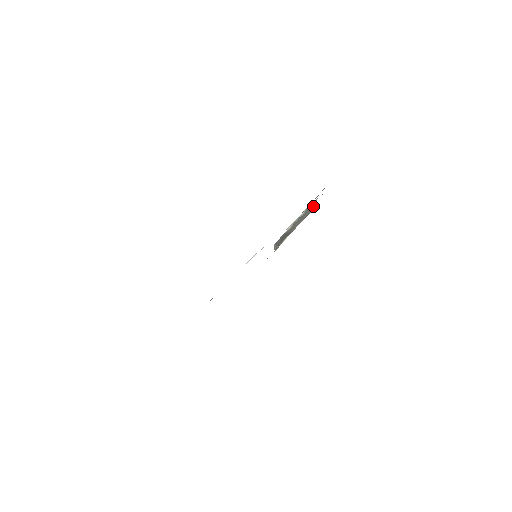
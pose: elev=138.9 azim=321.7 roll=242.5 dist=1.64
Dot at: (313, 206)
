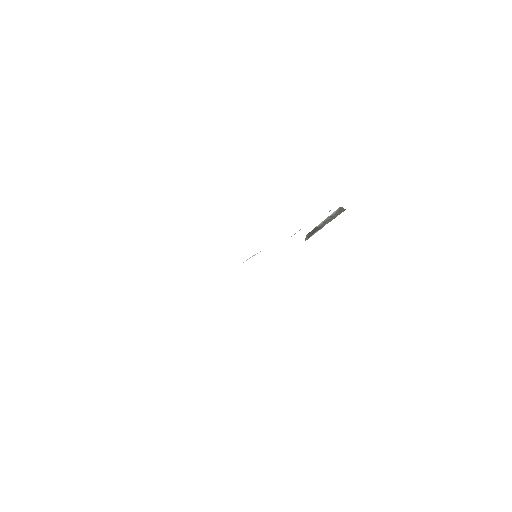
Dot at: (343, 208)
